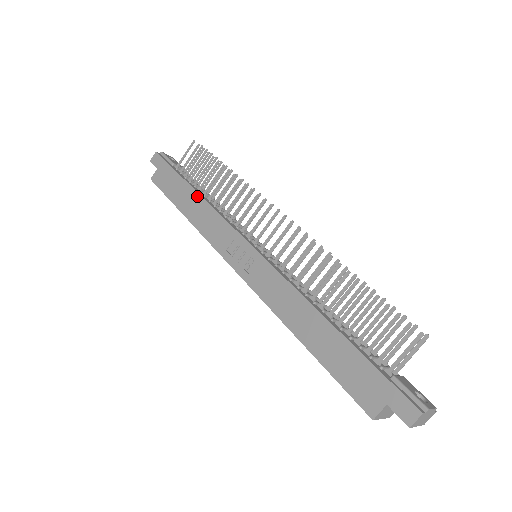
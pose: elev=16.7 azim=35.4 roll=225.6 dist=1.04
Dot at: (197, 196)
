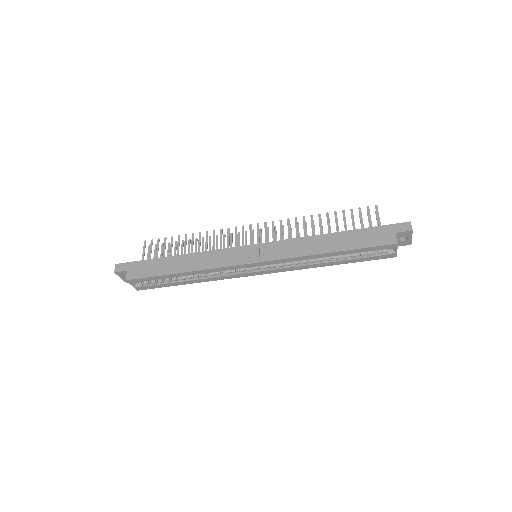
Dot at: (184, 256)
